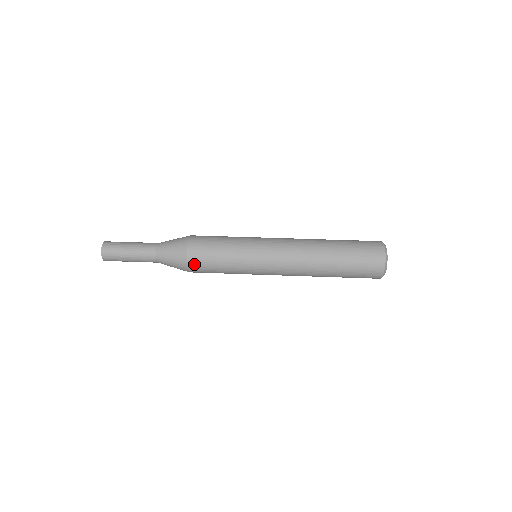
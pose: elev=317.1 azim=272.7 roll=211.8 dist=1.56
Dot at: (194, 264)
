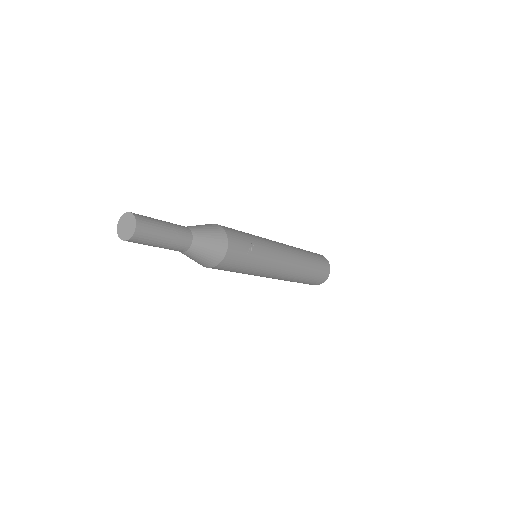
Dot at: (222, 226)
